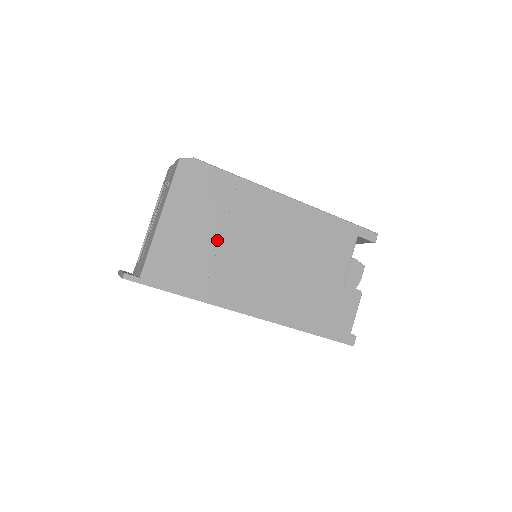
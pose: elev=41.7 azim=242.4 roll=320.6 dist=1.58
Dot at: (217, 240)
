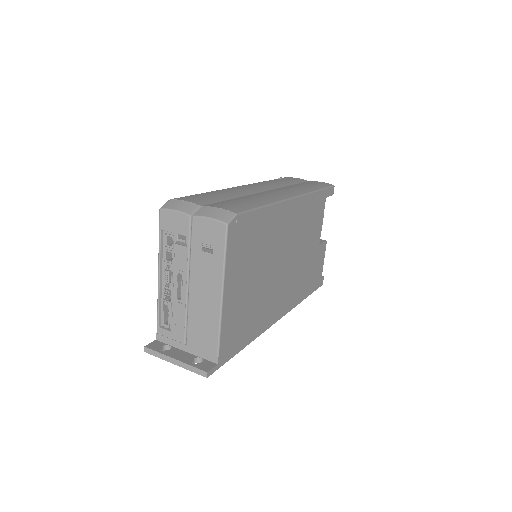
Dot at: (258, 280)
